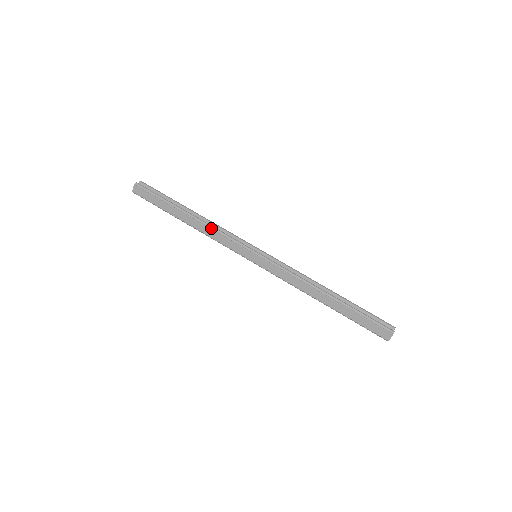
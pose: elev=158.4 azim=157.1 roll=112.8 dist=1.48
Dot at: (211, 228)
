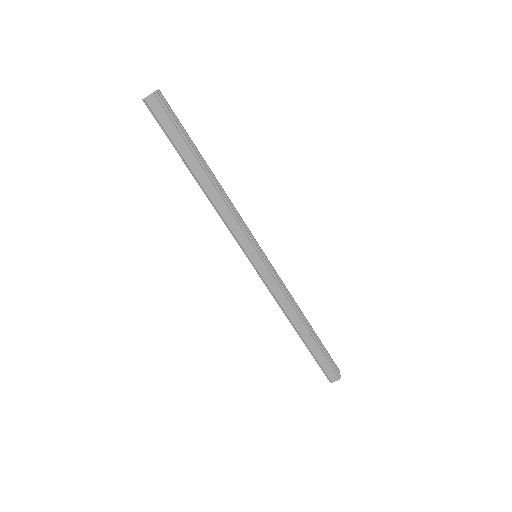
Dot at: (227, 204)
